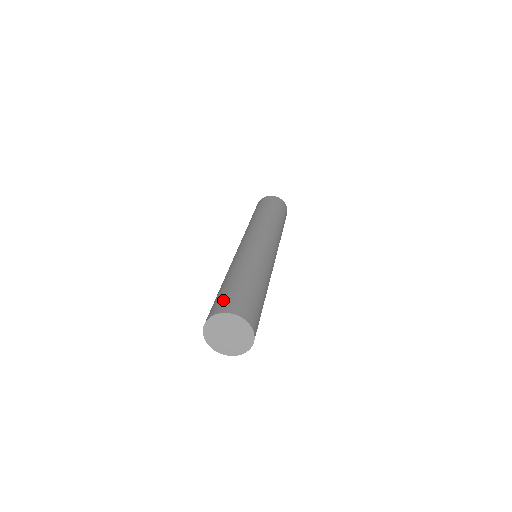
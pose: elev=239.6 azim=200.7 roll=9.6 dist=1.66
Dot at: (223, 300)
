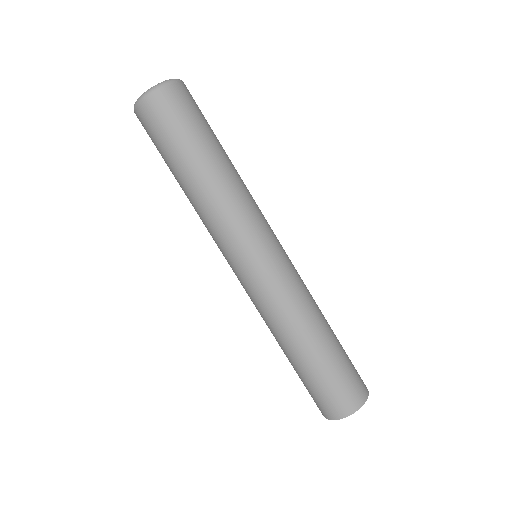
Dot at: (335, 397)
